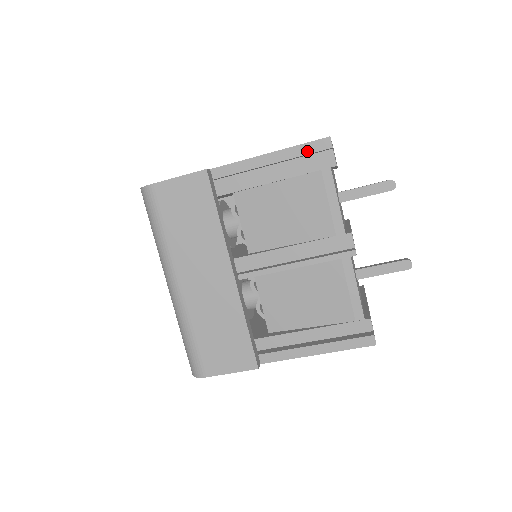
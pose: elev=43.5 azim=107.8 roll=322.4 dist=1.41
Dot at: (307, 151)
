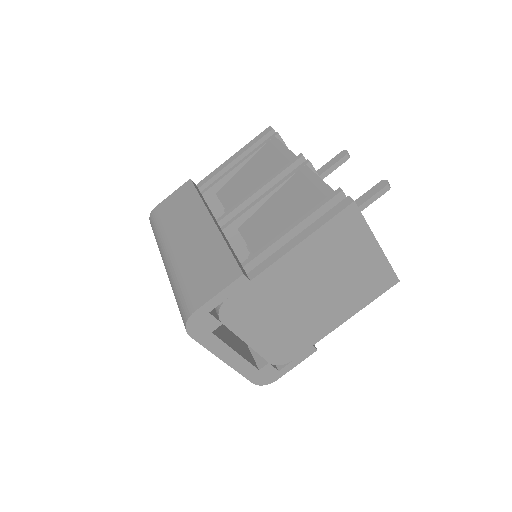
Dot at: (257, 140)
